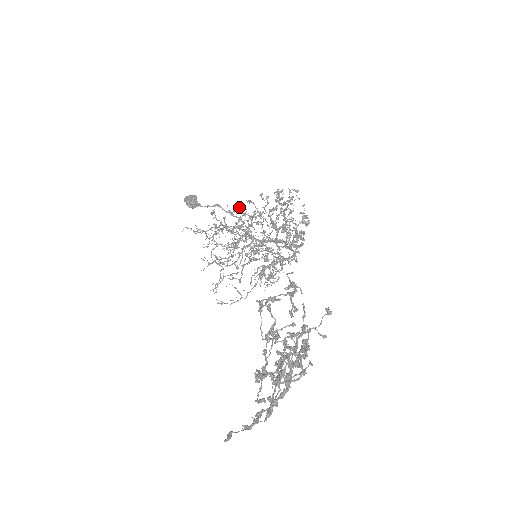
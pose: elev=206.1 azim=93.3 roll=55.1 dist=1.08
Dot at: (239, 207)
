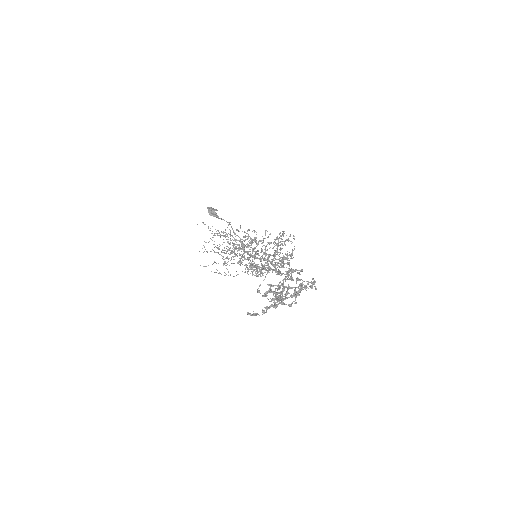
Dot at: (247, 230)
